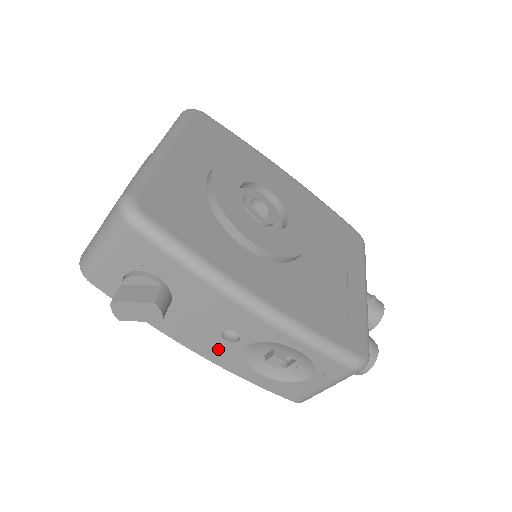
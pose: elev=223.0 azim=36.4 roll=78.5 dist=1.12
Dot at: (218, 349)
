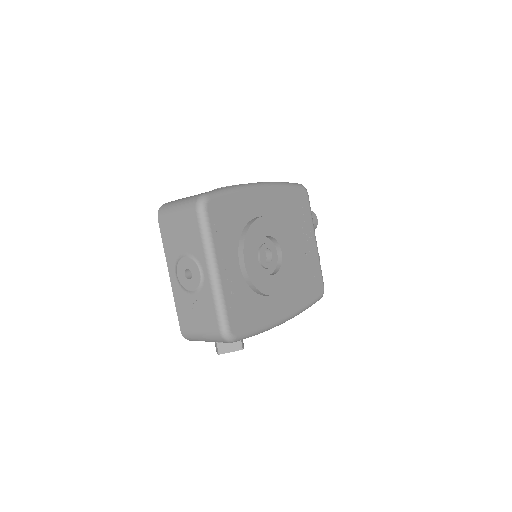
Dot at: occluded
